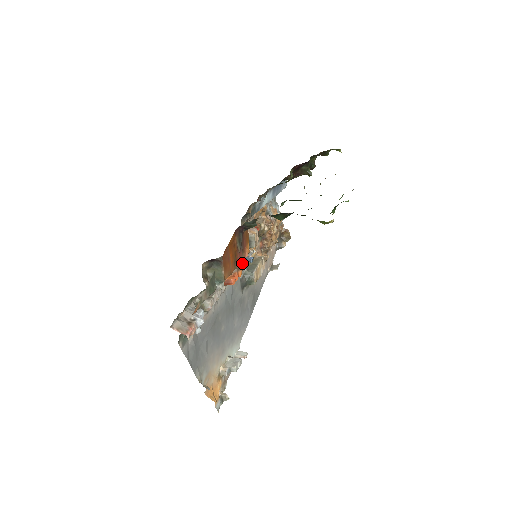
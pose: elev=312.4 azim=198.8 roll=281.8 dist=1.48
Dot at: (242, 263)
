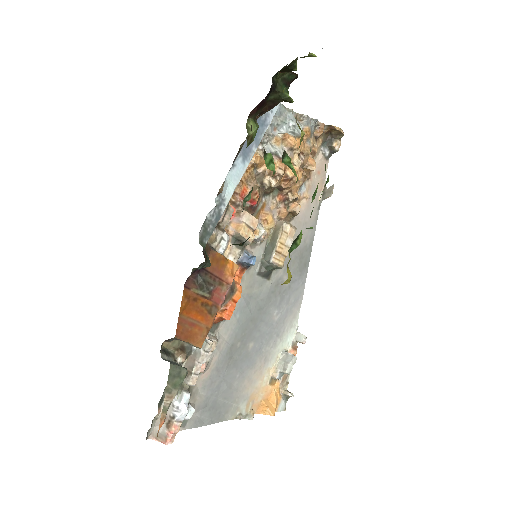
Dot at: (243, 268)
